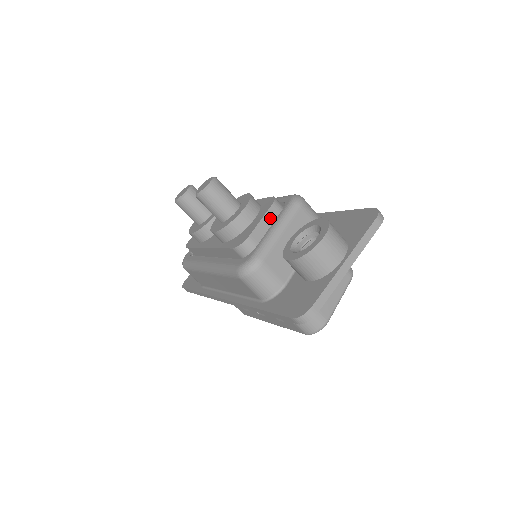
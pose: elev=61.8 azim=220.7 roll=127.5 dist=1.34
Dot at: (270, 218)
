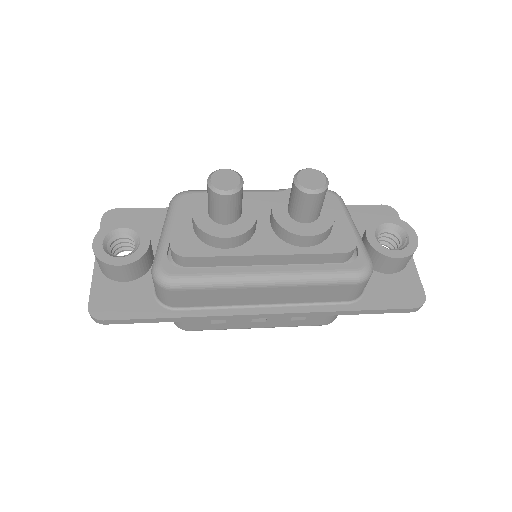
Dot at: occluded
